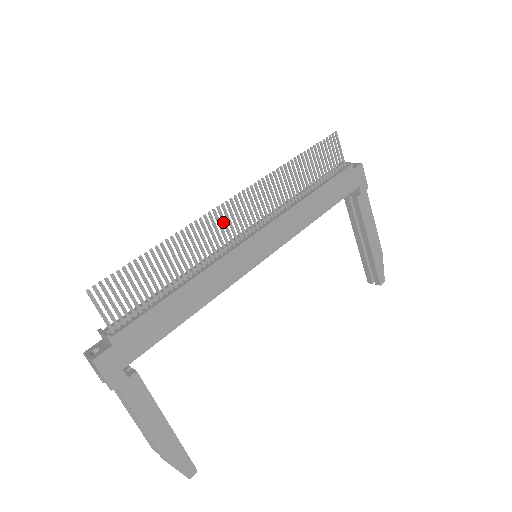
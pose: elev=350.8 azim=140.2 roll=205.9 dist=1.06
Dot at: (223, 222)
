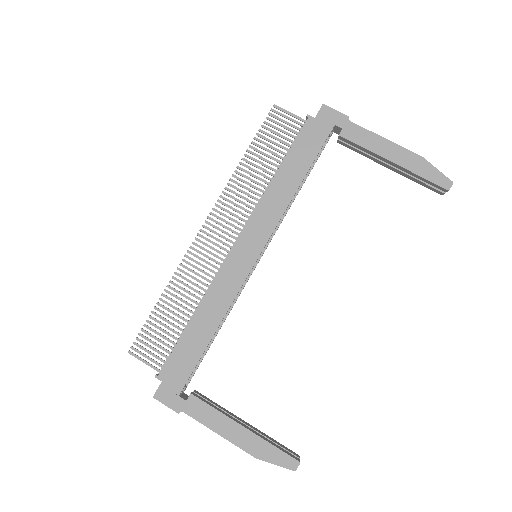
Dot at: (204, 250)
